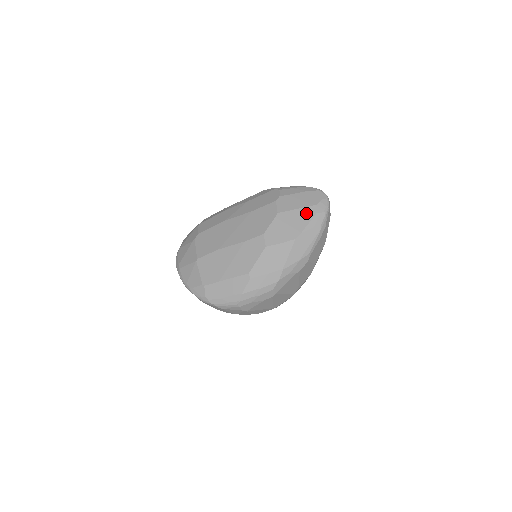
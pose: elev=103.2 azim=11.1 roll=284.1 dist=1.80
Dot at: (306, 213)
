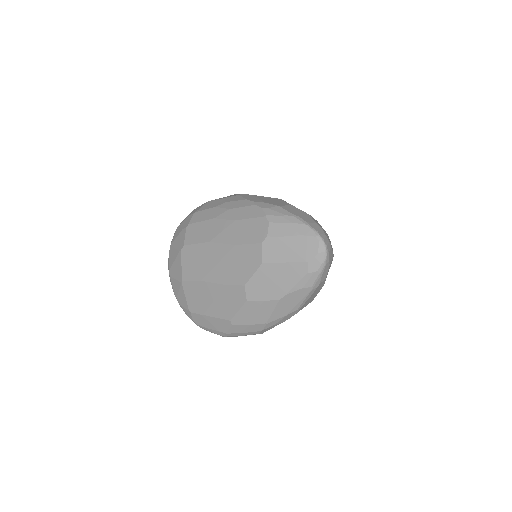
Dot at: (295, 270)
